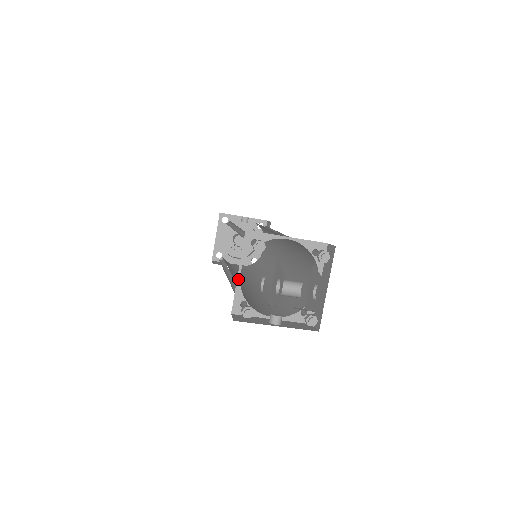
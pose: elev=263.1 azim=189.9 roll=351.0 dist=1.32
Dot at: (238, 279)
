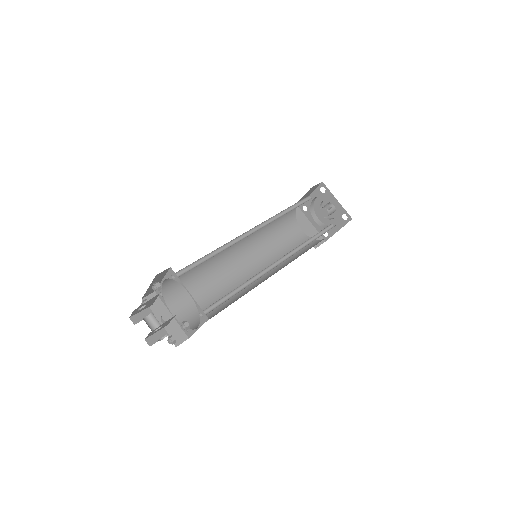
Dot at: (162, 282)
